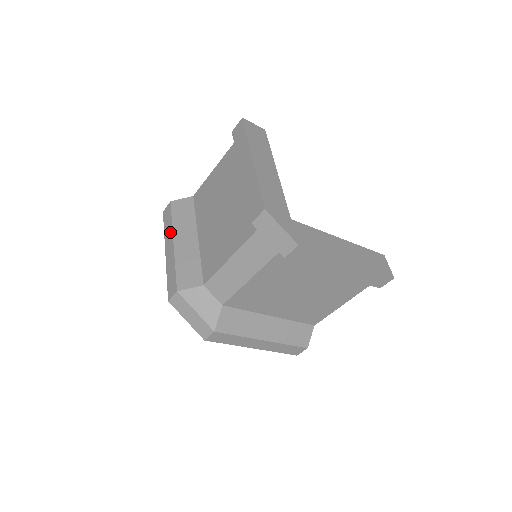
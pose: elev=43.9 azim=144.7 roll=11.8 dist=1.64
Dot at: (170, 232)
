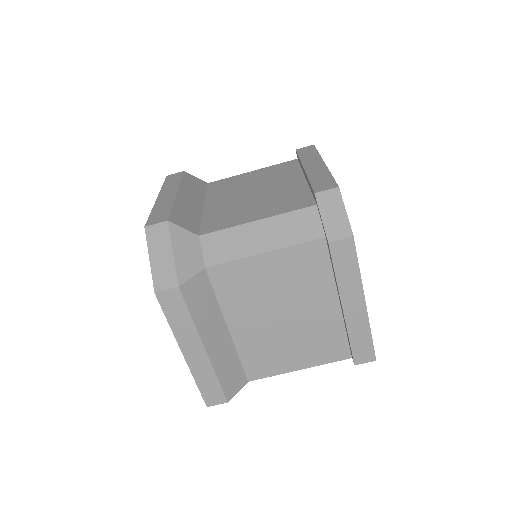
Dot at: (174, 186)
